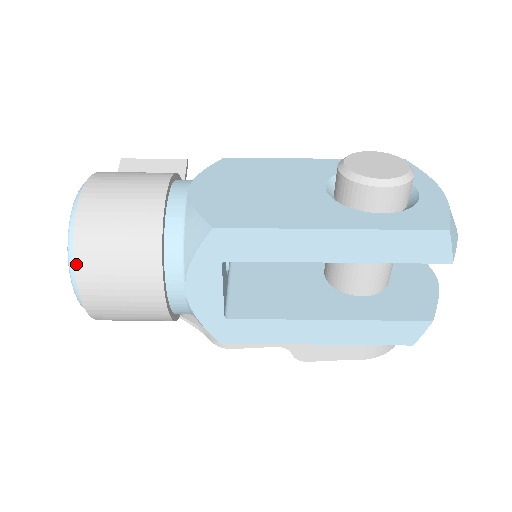
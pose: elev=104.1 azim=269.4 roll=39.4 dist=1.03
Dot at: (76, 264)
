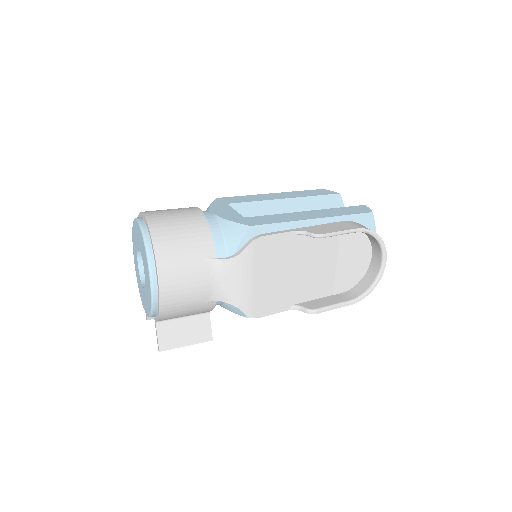
Dot at: occluded
